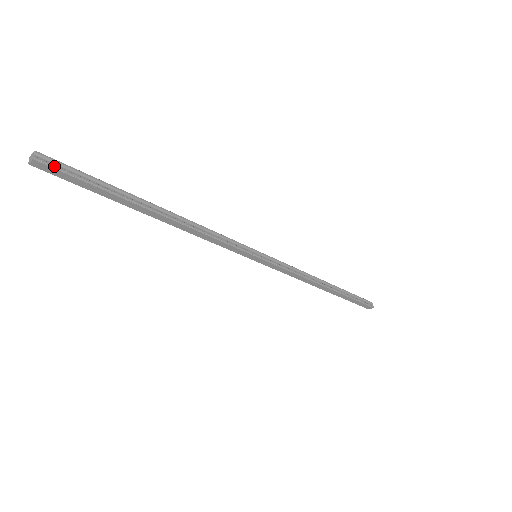
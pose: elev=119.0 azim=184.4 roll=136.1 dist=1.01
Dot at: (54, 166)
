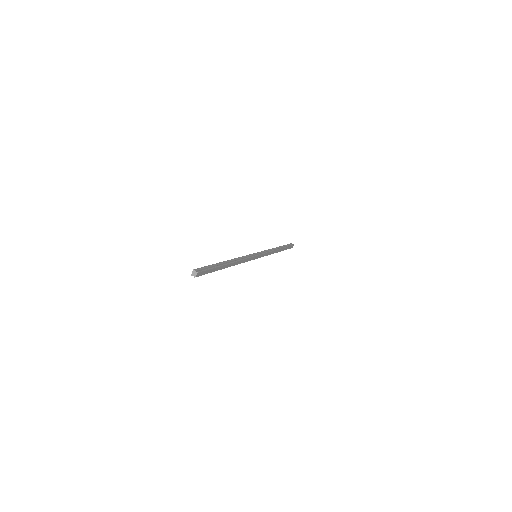
Dot at: (202, 270)
